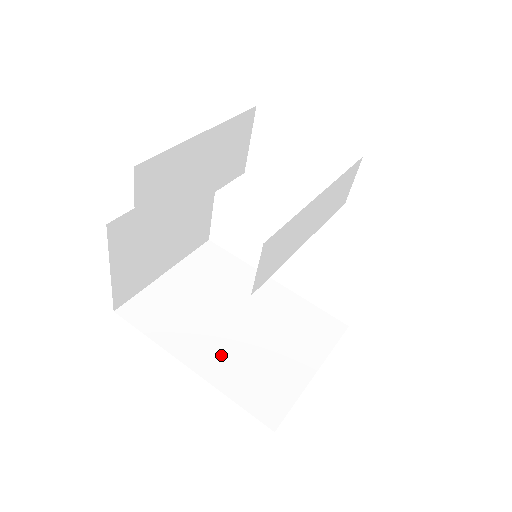
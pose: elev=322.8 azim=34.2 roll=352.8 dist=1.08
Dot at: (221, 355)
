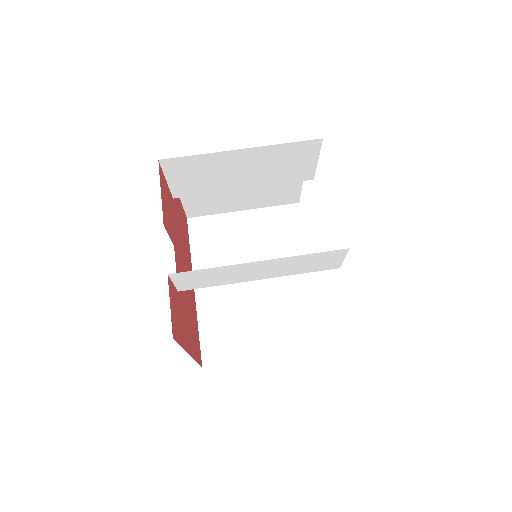
Dot at: (220, 296)
